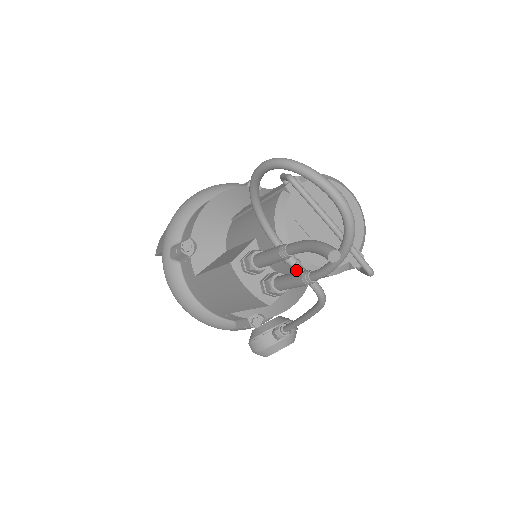
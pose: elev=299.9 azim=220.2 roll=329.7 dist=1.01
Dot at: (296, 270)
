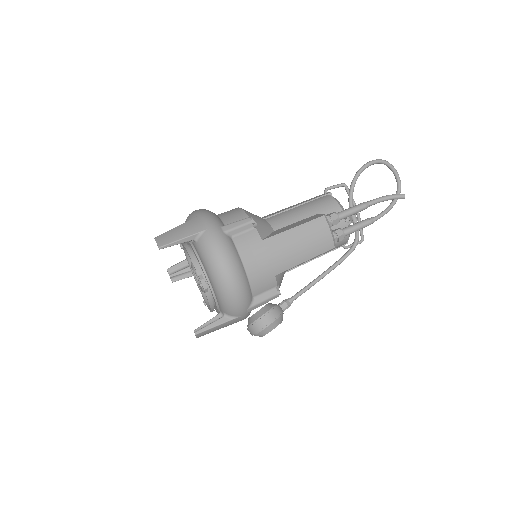
Dot at: (357, 222)
